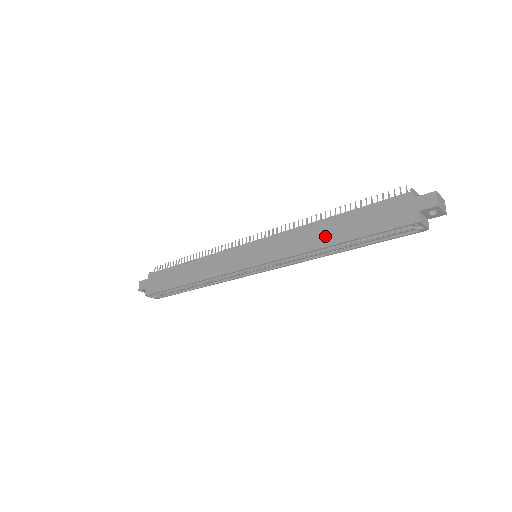
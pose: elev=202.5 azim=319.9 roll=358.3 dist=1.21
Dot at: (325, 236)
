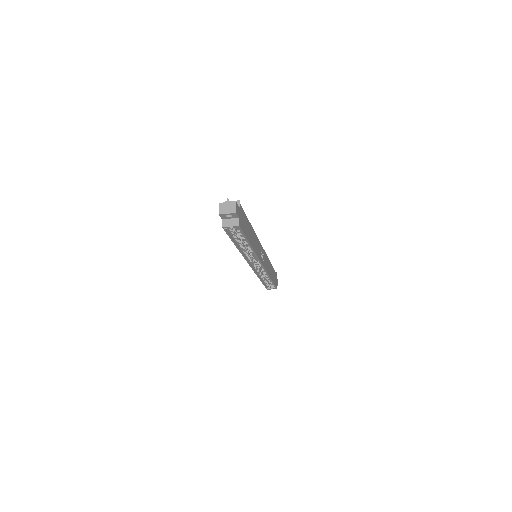
Dot at: occluded
